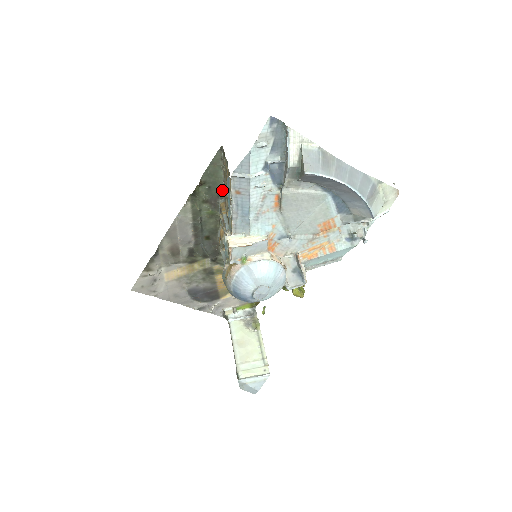
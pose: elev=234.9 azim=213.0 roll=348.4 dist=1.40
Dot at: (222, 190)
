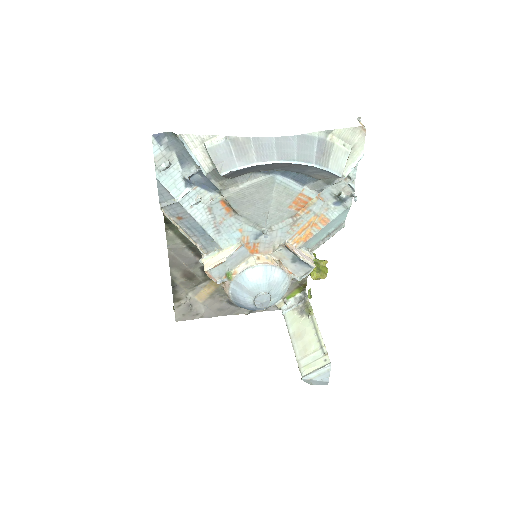
Dot at: occluded
